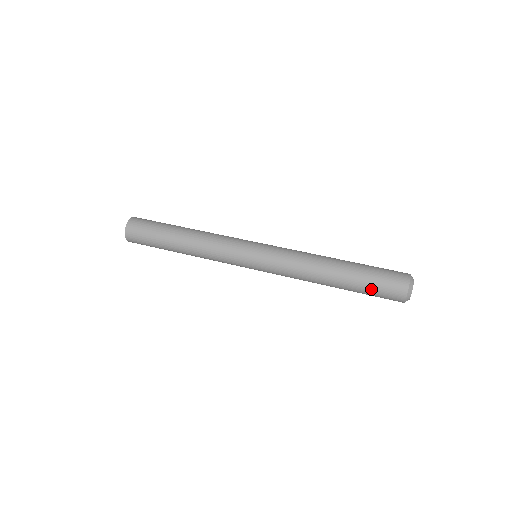
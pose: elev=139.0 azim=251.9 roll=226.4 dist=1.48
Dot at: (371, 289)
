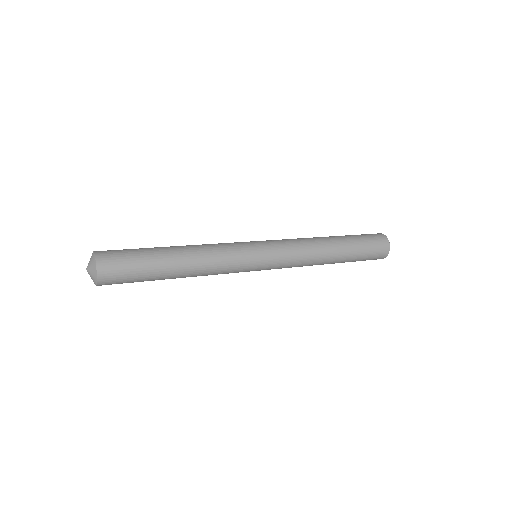
Dot at: (365, 244)
